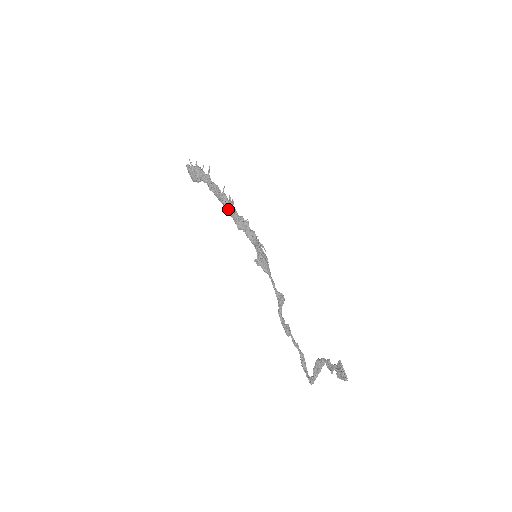
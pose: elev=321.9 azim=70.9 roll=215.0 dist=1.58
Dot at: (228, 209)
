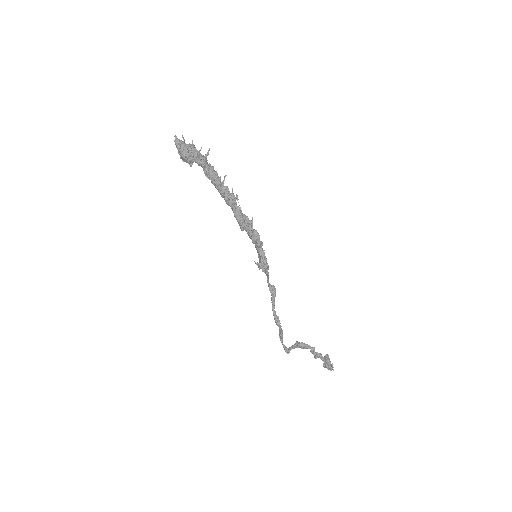
Dot at: (231, 206)
